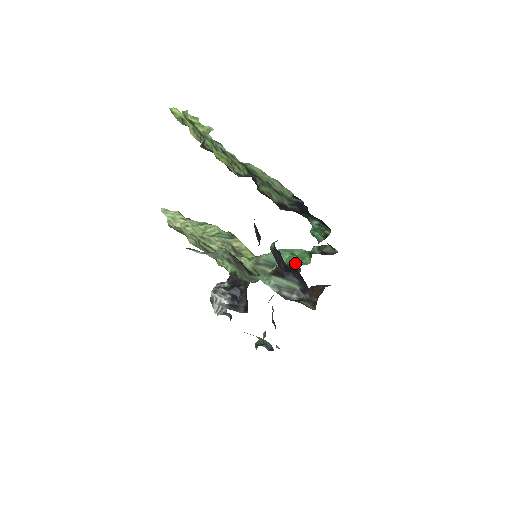
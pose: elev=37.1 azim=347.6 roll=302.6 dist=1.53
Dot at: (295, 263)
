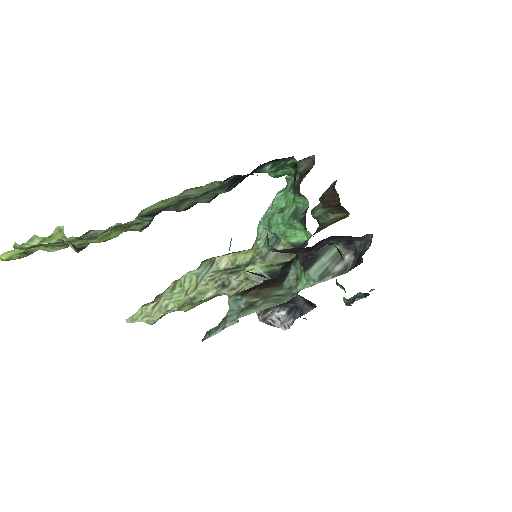
Dot at: (296, 218)
